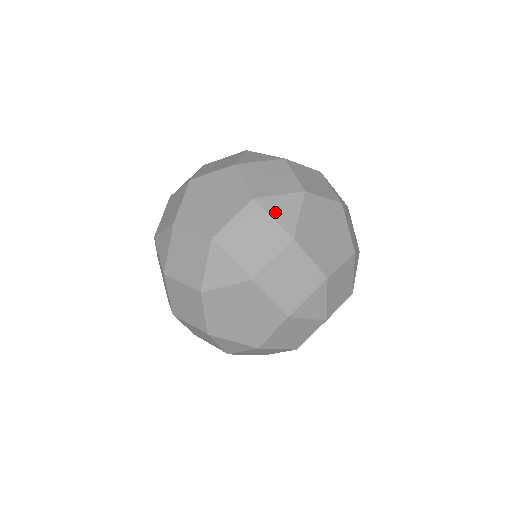
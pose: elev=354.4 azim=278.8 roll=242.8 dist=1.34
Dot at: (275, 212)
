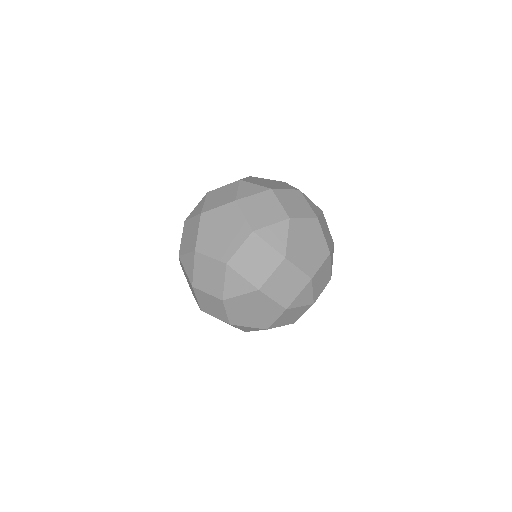
Dot at: (270, 239)
